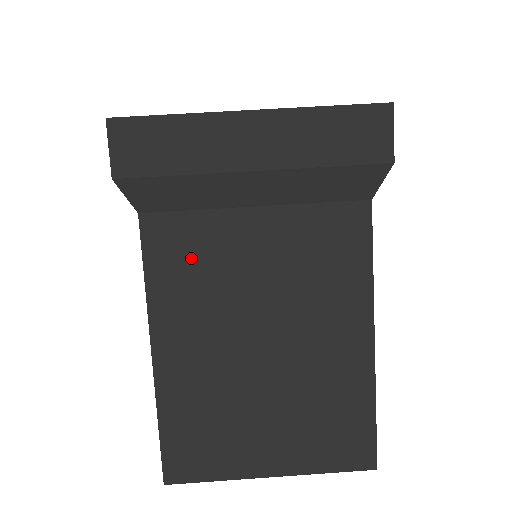
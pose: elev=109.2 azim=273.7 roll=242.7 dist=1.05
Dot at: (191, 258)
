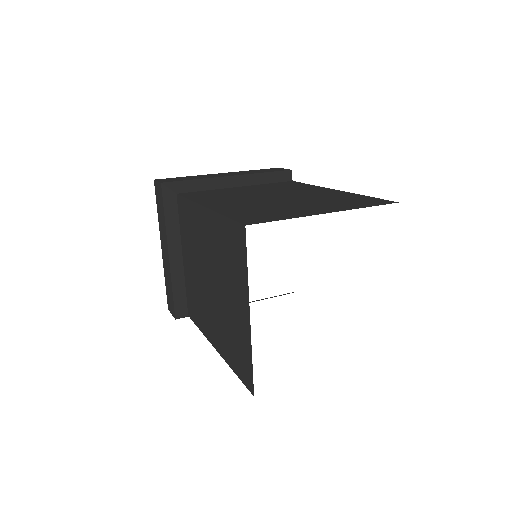
Dot at: (212, 194)
